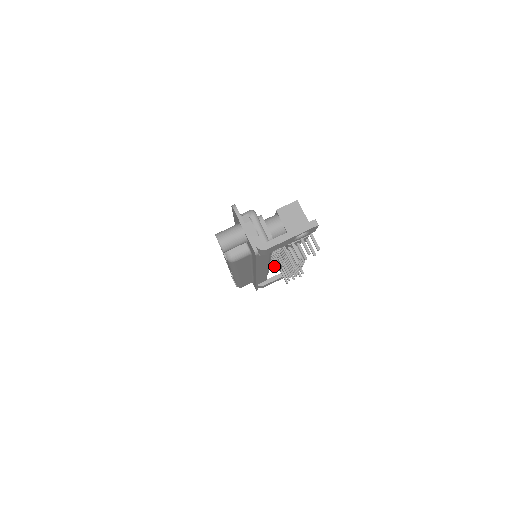
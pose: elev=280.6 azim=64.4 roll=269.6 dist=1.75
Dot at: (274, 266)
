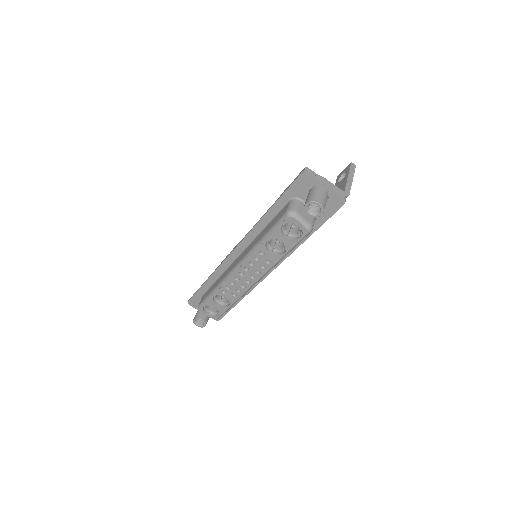
Dot at: occluded
